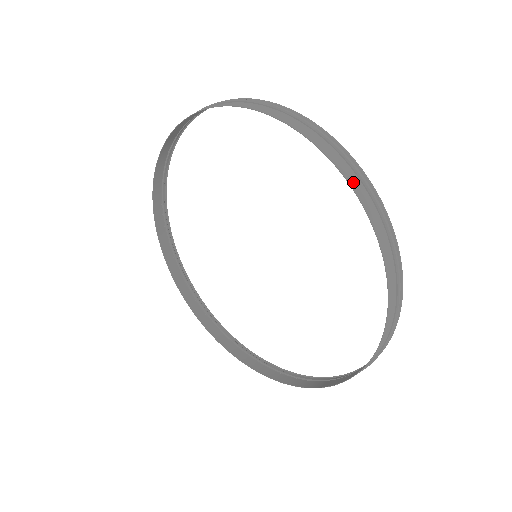
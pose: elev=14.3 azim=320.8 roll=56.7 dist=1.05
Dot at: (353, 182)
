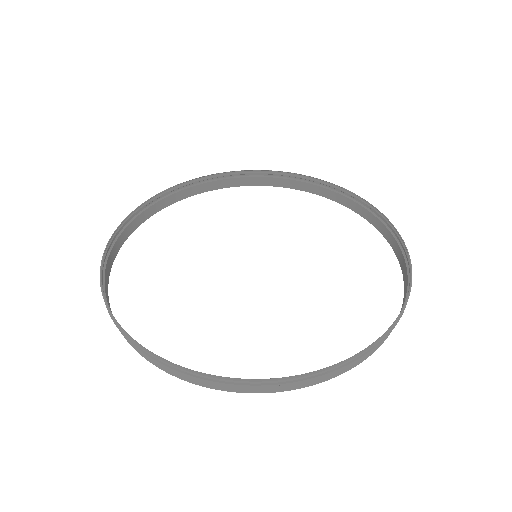
Dot at: (406, 279)
